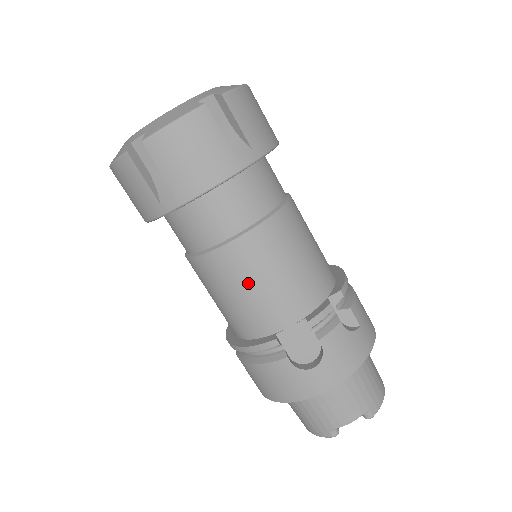
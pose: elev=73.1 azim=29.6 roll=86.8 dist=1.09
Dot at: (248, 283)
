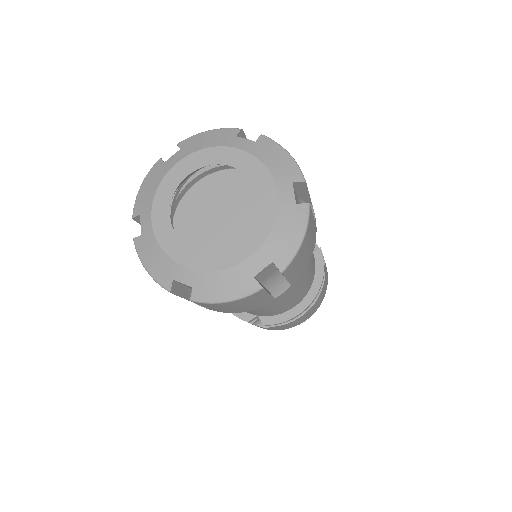
Dot at: occluded
